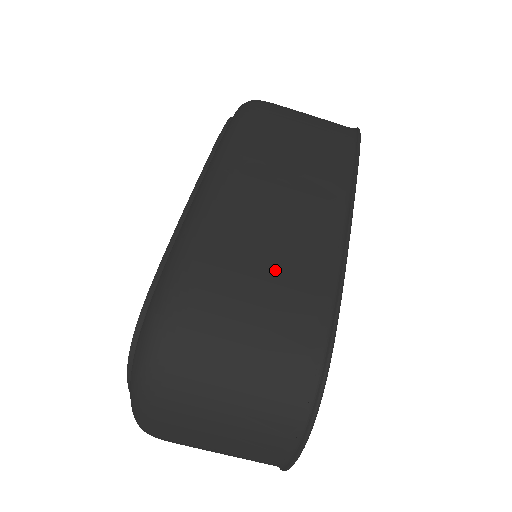
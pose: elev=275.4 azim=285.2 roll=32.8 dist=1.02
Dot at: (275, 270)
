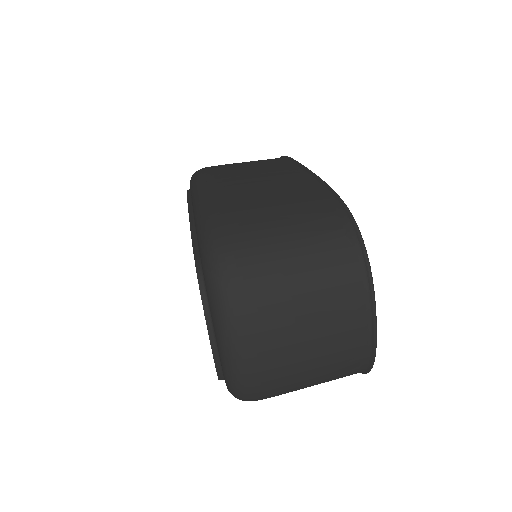
Dot at: (277, 194)
